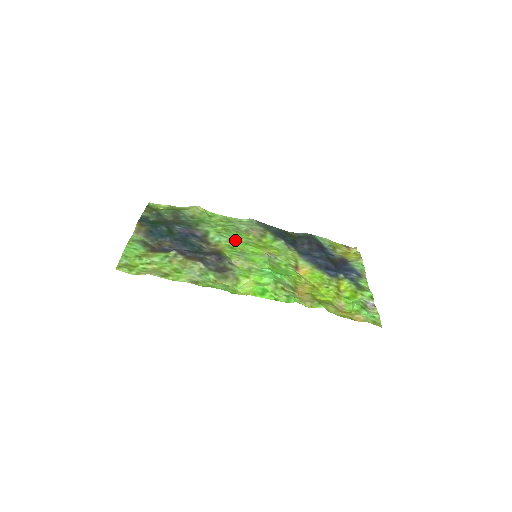
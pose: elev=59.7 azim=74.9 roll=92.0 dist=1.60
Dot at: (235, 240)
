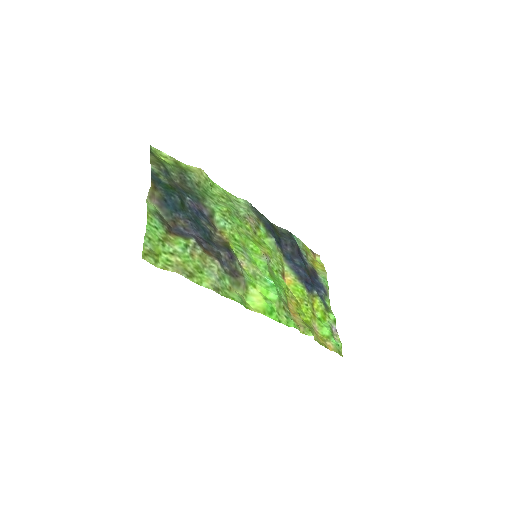
Dot at: (238, 230)
